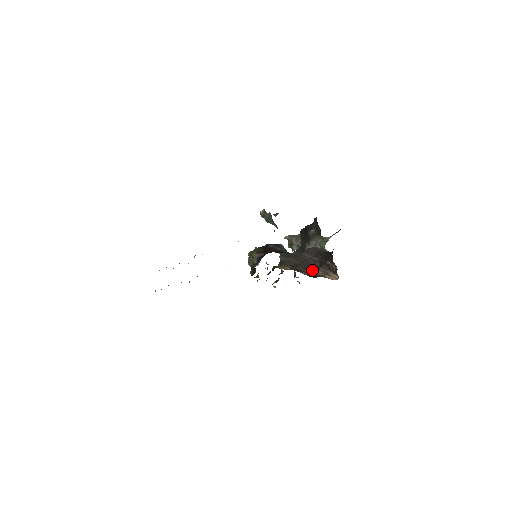
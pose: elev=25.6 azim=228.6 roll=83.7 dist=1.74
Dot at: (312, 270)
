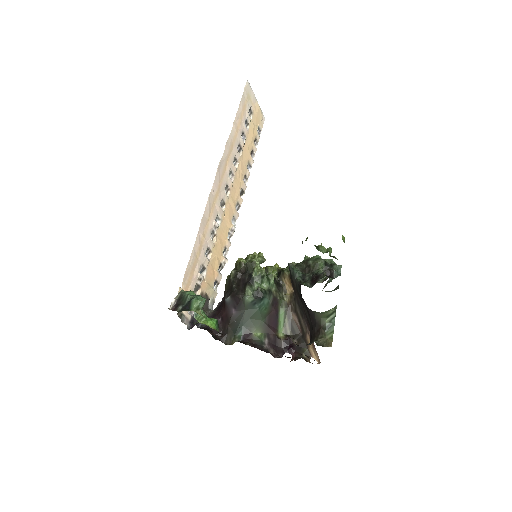
Dot at: (305, 323)
